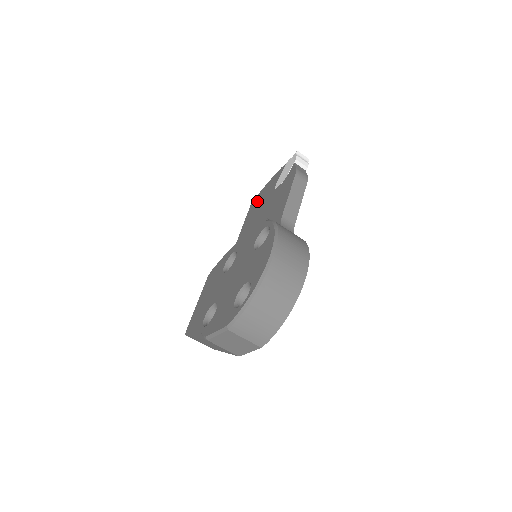
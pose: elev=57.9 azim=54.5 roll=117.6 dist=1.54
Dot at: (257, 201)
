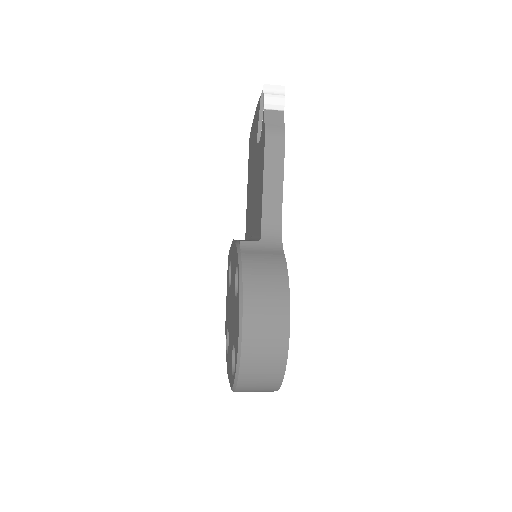
Dot at: (251, 144)
